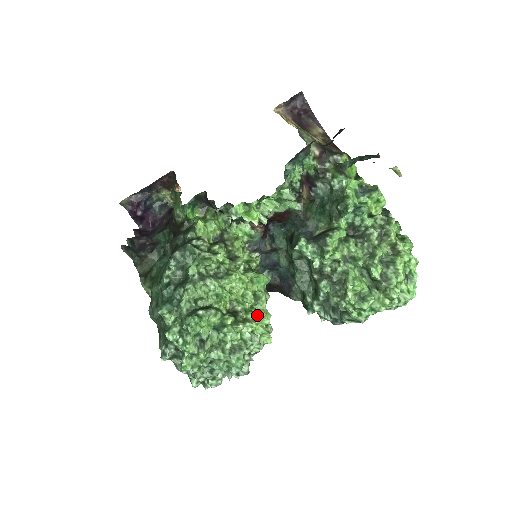
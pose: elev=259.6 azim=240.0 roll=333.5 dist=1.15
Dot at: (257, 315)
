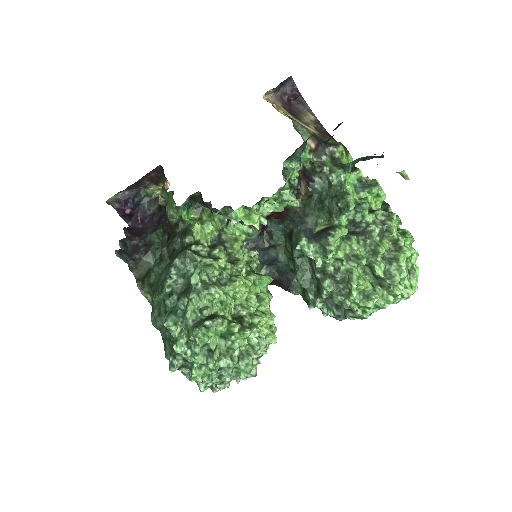
Dot at: (262, 319)
